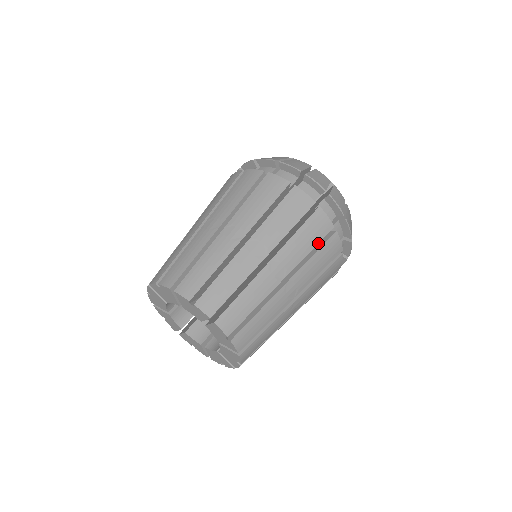
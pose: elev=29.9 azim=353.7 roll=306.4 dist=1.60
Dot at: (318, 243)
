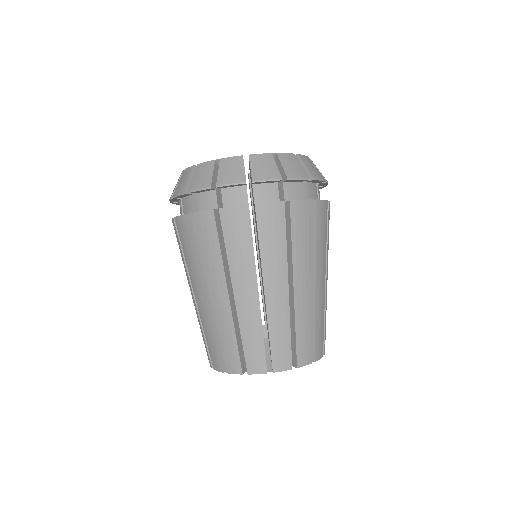
Dot at: occluded
